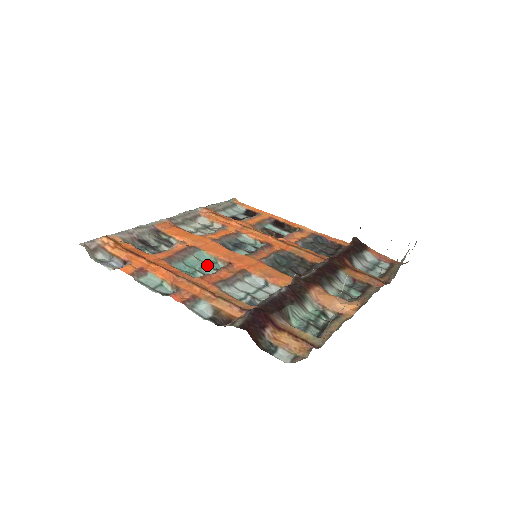
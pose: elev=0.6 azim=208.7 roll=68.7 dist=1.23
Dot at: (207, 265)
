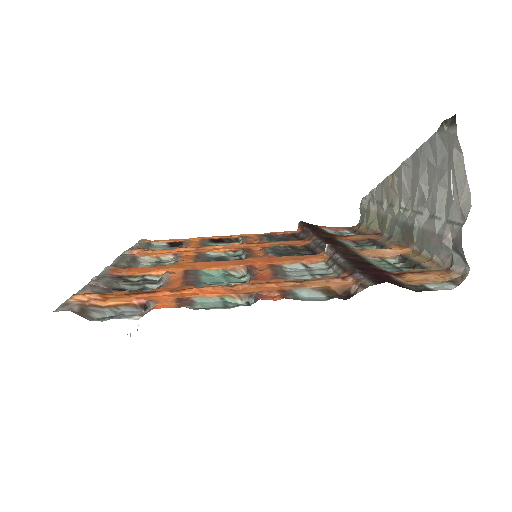
Dot at: (229, 277)
